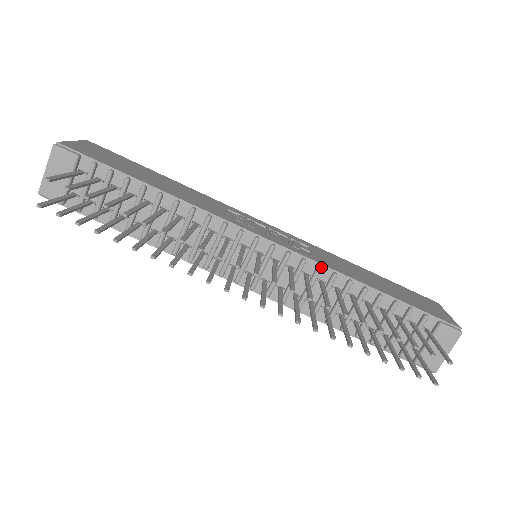
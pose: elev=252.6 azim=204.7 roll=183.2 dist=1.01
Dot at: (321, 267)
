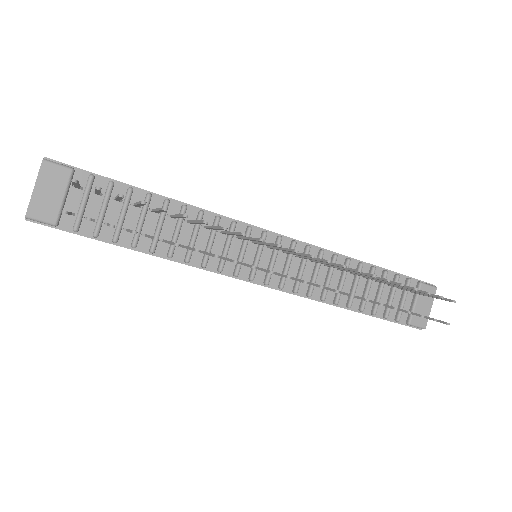
Dot at: (323, 250)
